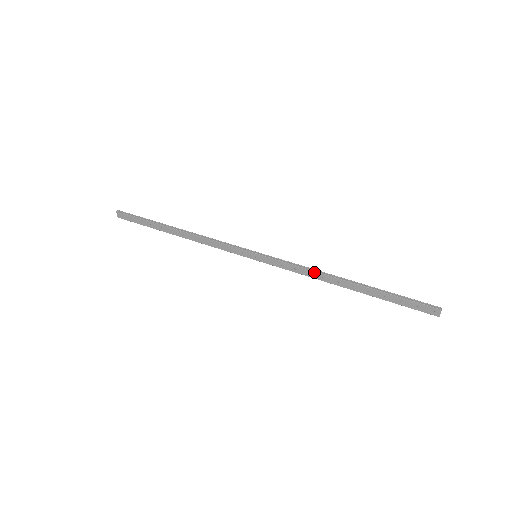
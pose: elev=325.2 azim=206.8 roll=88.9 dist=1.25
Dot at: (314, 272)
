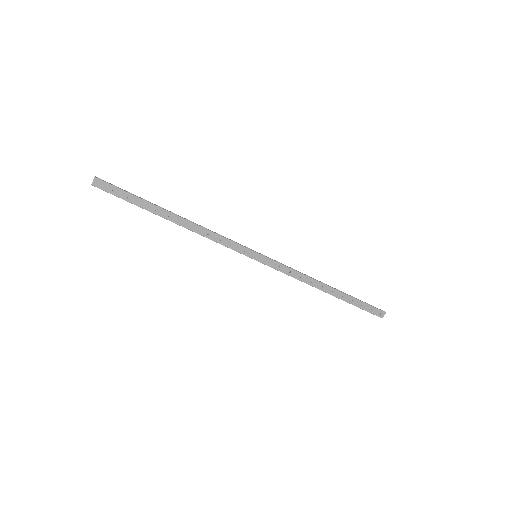
Dot at: (306, 276)
